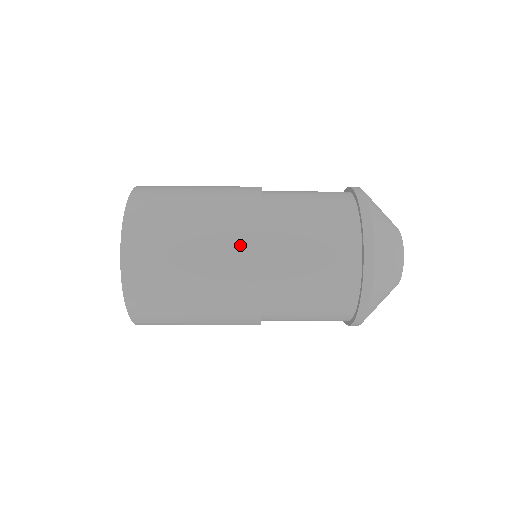
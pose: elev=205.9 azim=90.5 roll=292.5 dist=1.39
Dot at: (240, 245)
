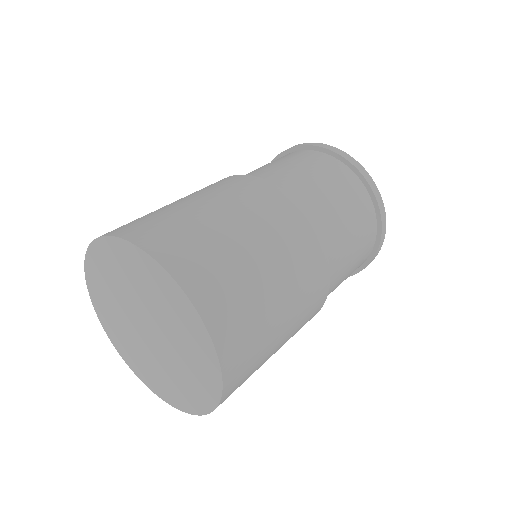
Dot at: (314, 309)
